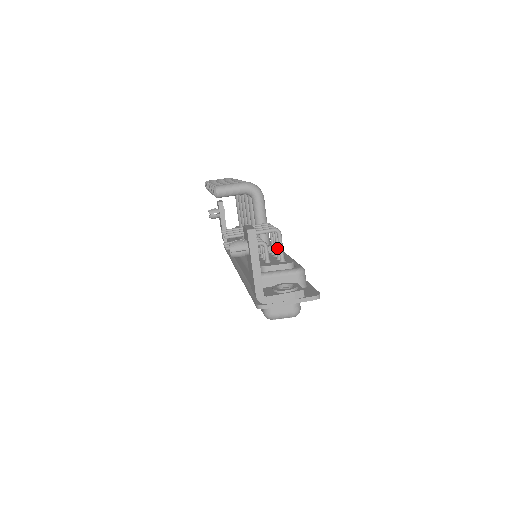
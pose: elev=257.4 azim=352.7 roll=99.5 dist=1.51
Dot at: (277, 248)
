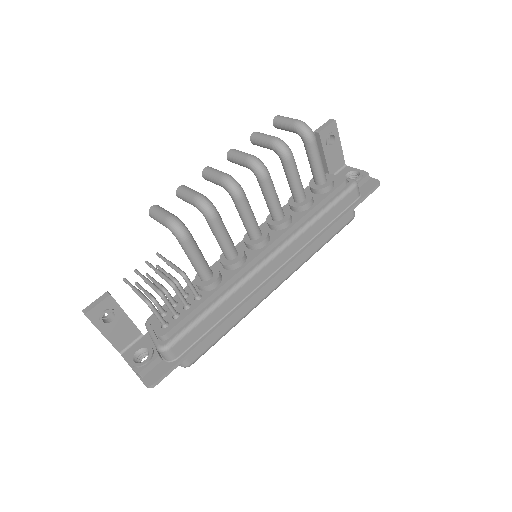
Dot at: (169, 308)
